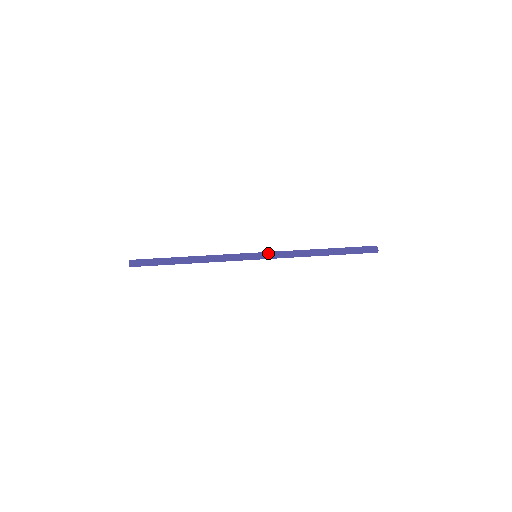
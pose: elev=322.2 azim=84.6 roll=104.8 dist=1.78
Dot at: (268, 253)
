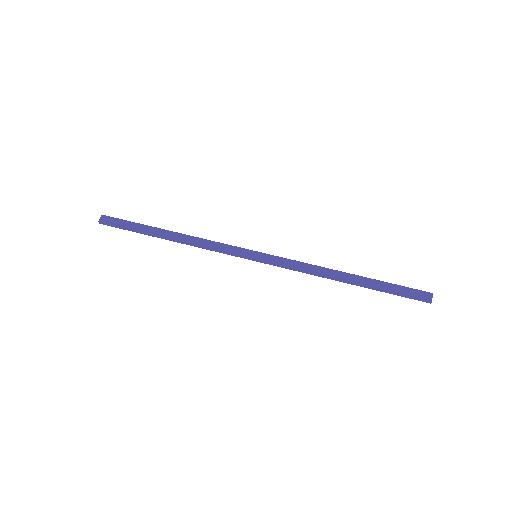
Dot at: (273, 257)
